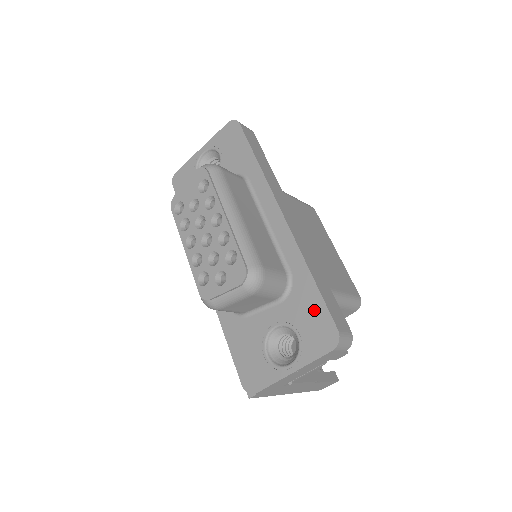
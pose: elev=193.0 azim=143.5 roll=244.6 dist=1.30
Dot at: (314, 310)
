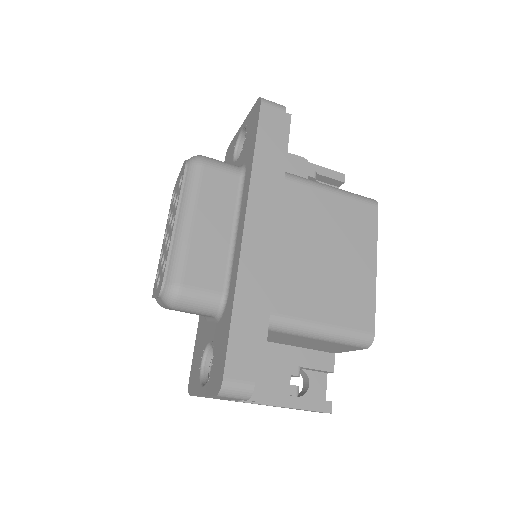
Dot at: (223, 345)
